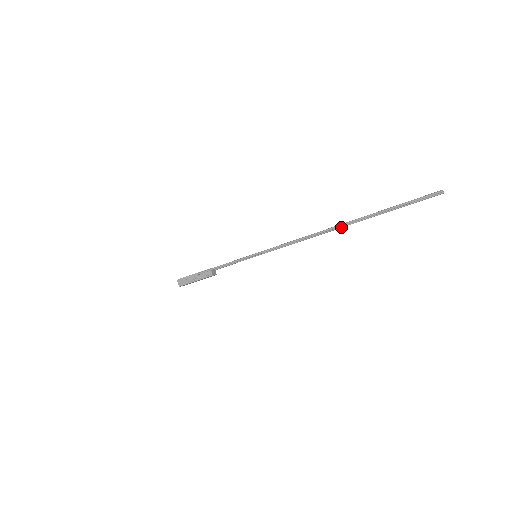
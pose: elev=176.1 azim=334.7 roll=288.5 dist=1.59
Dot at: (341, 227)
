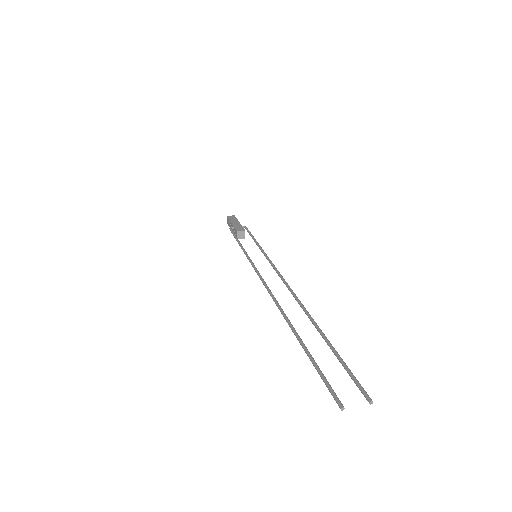
Dot at: (302, 307)
